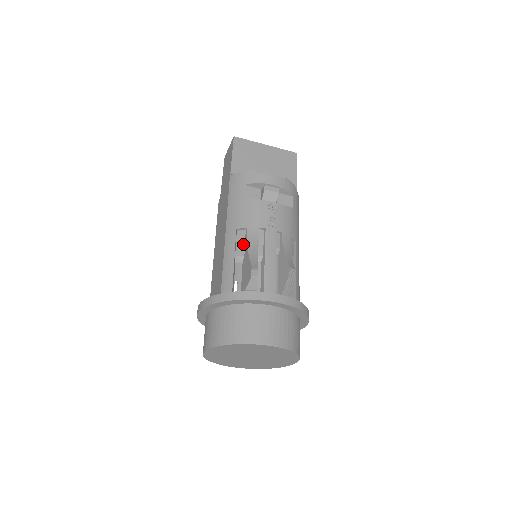
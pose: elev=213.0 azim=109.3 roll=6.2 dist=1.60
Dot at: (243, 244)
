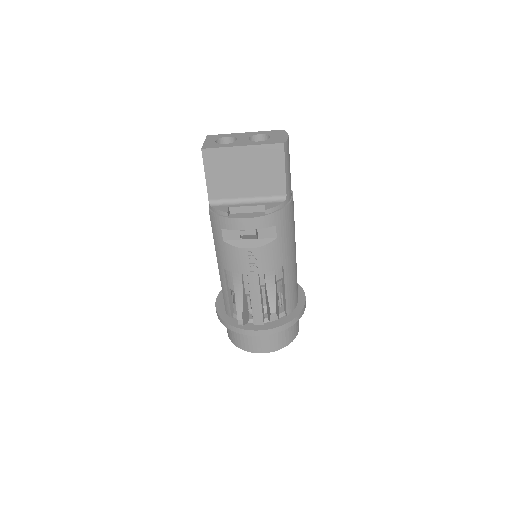
Dot at: (232, 282)
